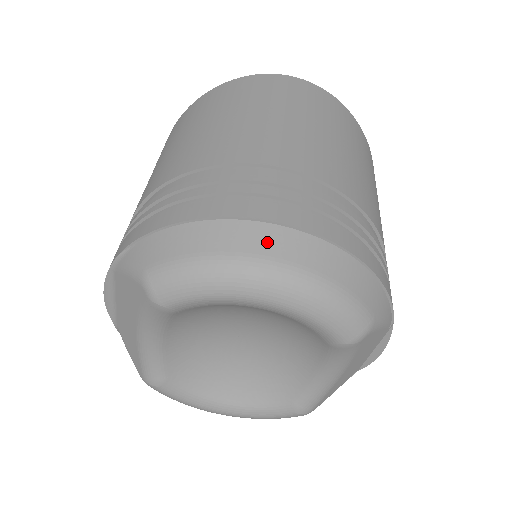
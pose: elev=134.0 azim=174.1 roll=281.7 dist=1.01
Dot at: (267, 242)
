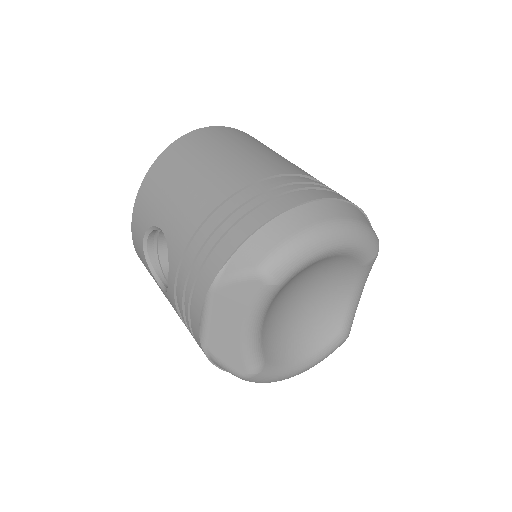
Dot at: (320, 212)
